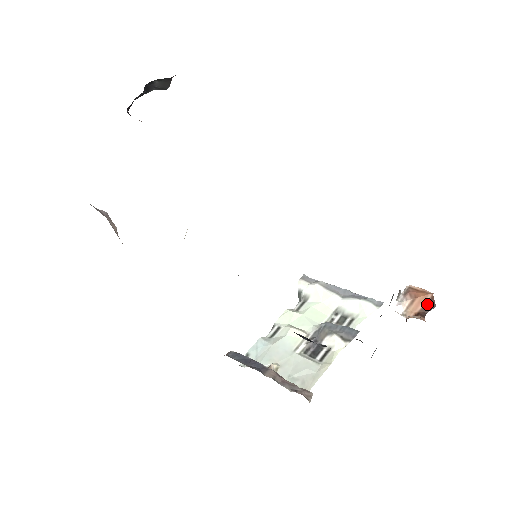
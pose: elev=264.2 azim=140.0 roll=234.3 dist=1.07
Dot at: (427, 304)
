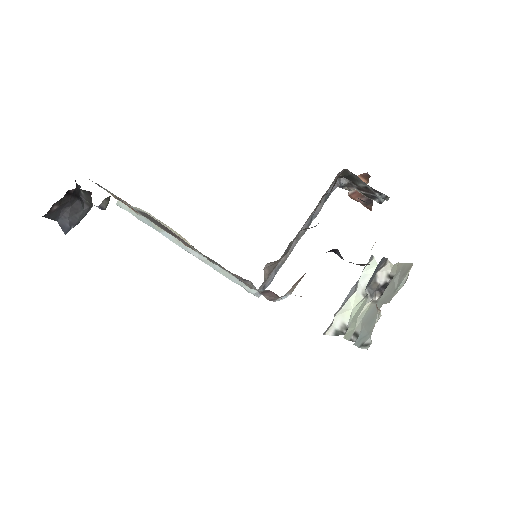
Dot at: (364, 177)
